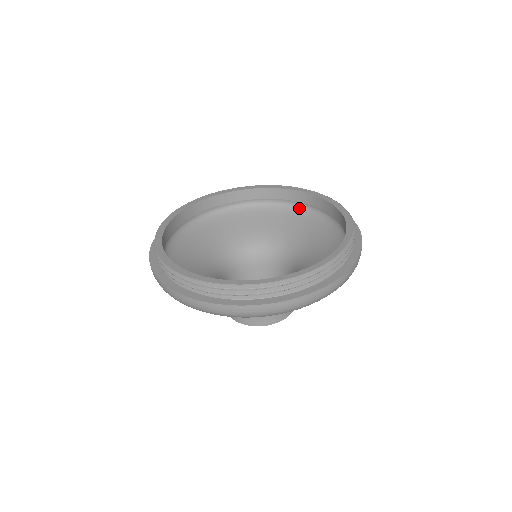
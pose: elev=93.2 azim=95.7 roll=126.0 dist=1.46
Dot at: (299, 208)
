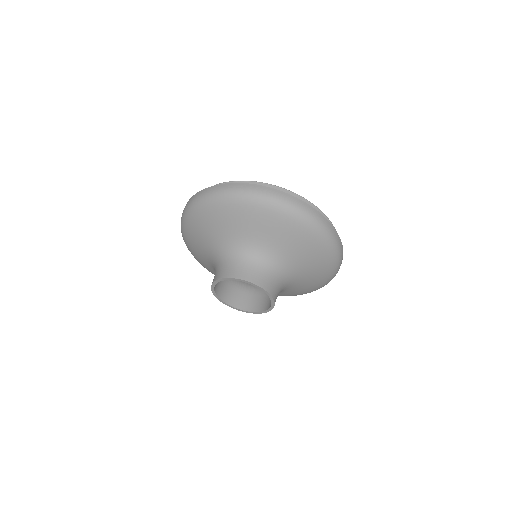
Dot at: occluded
